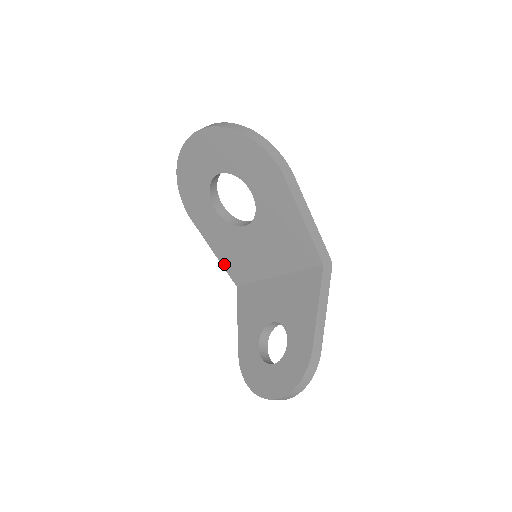
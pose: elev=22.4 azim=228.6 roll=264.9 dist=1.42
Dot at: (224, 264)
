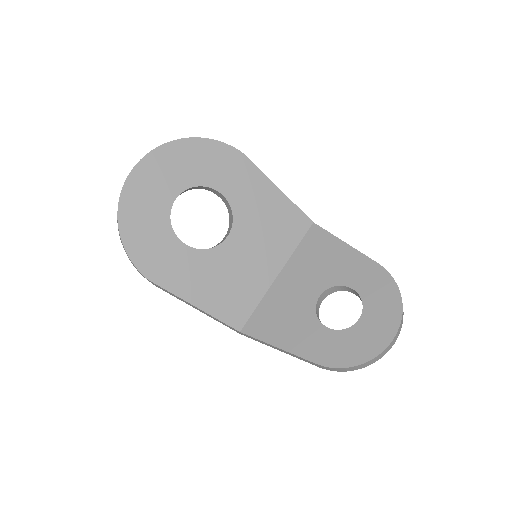
Dot at: (215, 313)
